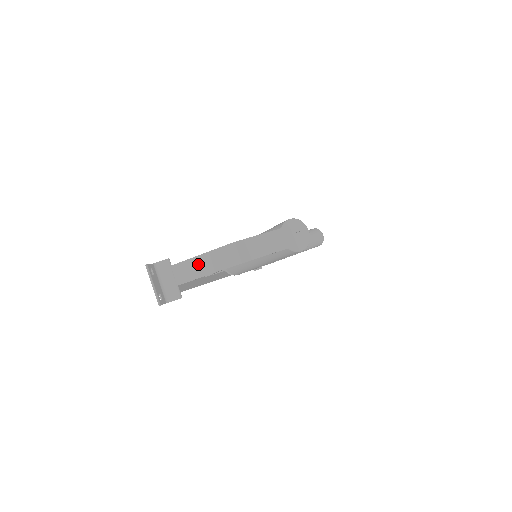
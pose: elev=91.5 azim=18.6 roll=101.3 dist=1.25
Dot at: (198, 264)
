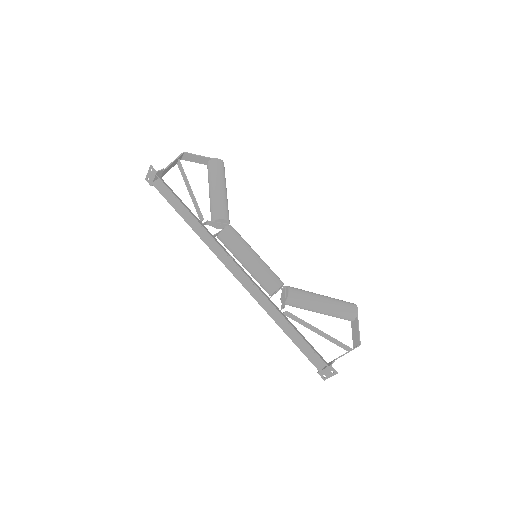
Dot at: occluded
